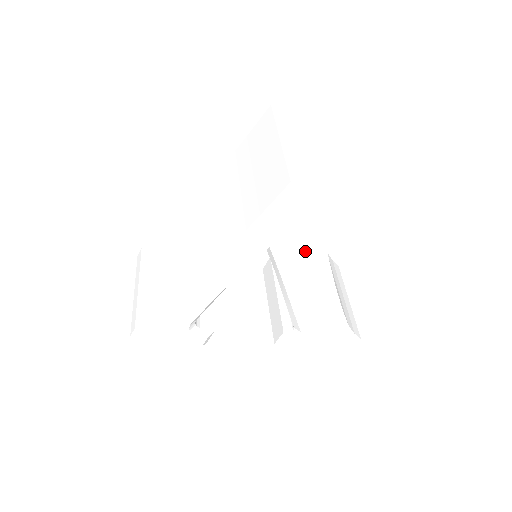
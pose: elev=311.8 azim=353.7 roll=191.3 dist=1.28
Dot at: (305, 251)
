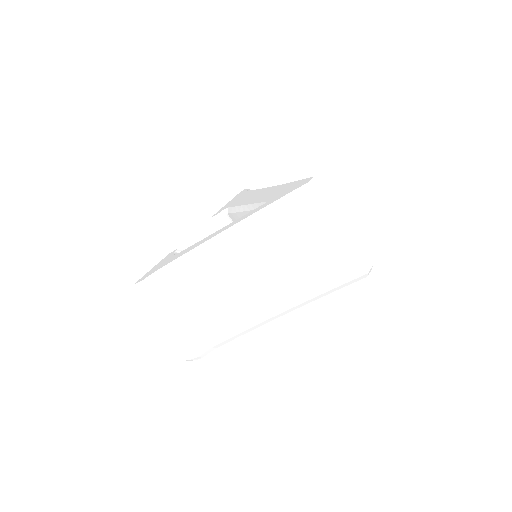
Dot at: occluded
